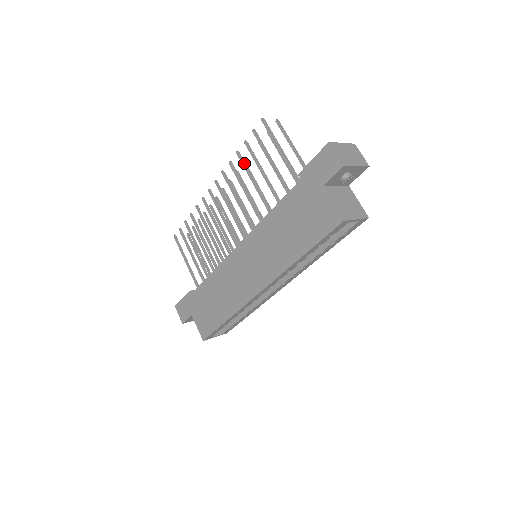
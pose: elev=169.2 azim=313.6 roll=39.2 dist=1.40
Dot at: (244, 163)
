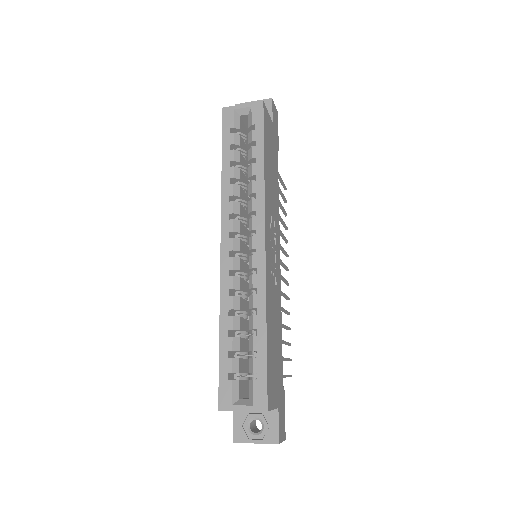
Dot at: occluded
